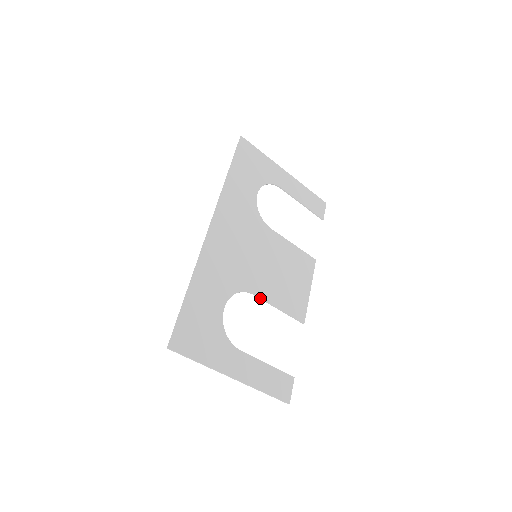
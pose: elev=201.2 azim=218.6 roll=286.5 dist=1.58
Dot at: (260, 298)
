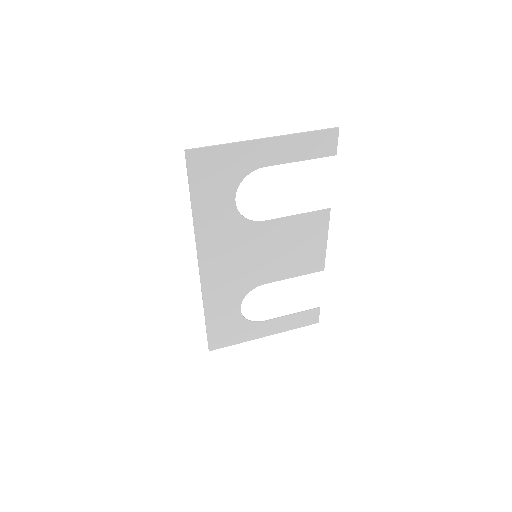
Dot at: (271, 282)
